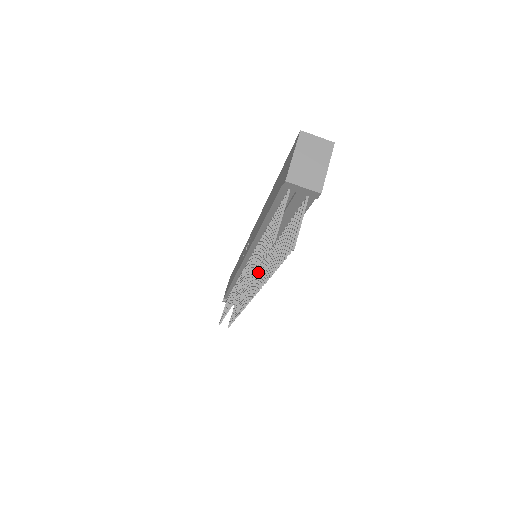
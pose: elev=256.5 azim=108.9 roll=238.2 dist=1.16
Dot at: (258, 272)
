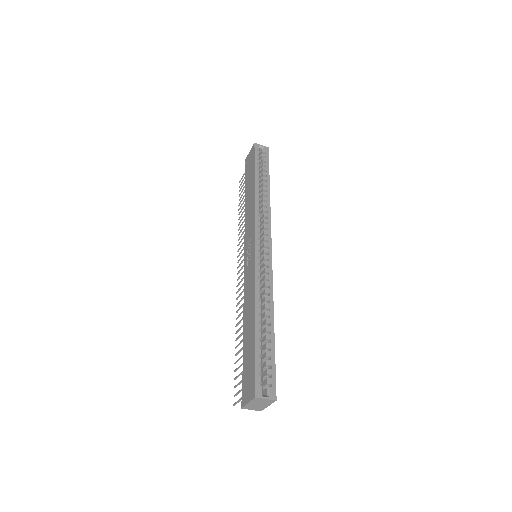
Dot at: occluded
